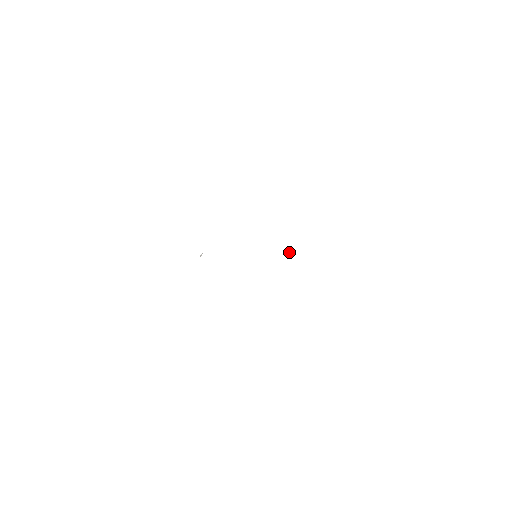
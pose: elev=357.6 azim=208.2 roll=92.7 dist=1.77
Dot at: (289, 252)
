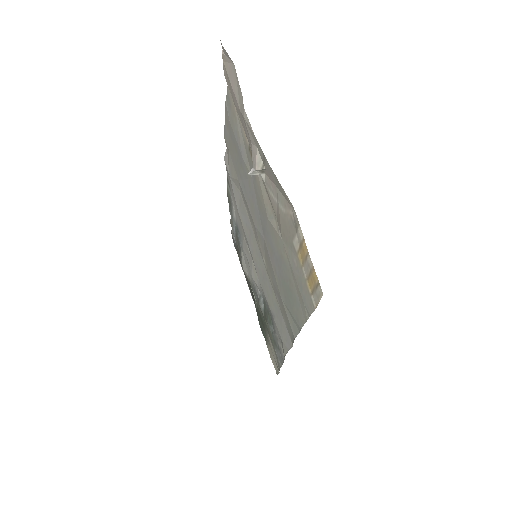
Dot at: (253, 294)
